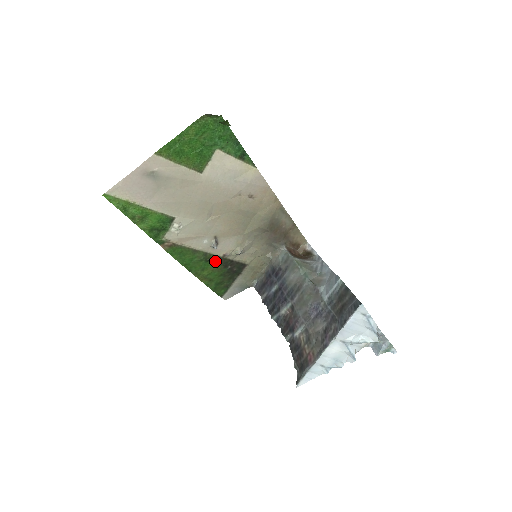
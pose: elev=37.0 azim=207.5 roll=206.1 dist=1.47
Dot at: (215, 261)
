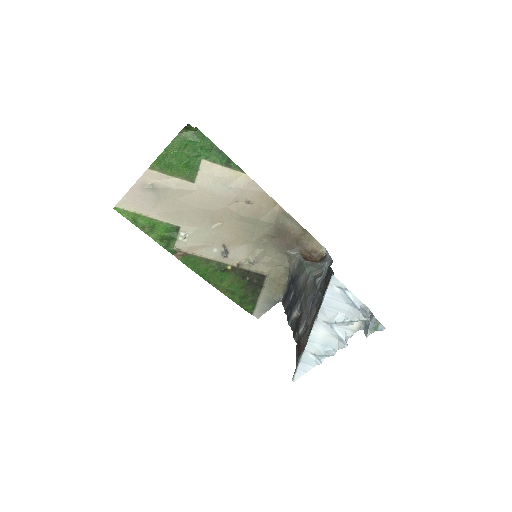
Dot at: (231, 271)
